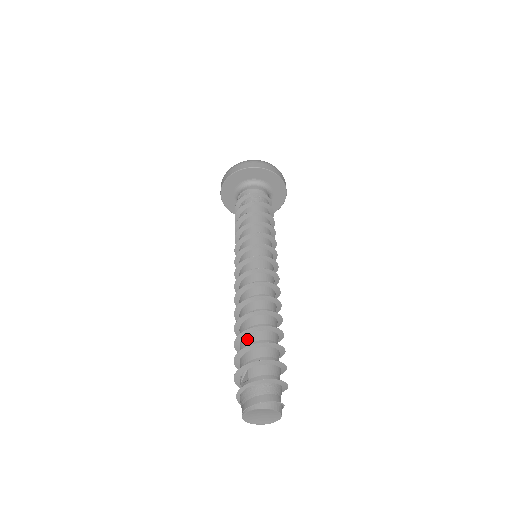
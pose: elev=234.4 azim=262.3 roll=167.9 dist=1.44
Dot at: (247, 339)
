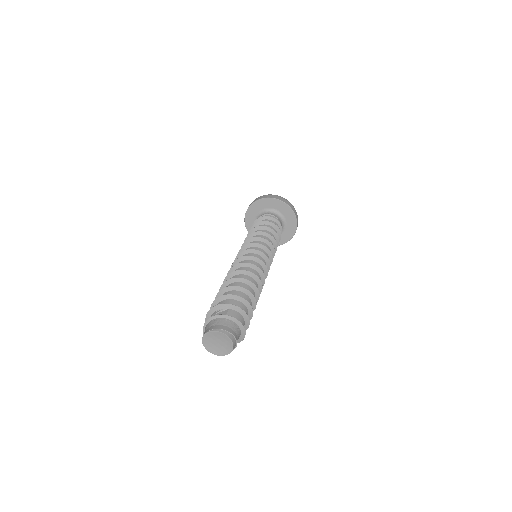
Dot at: (236, 293)
